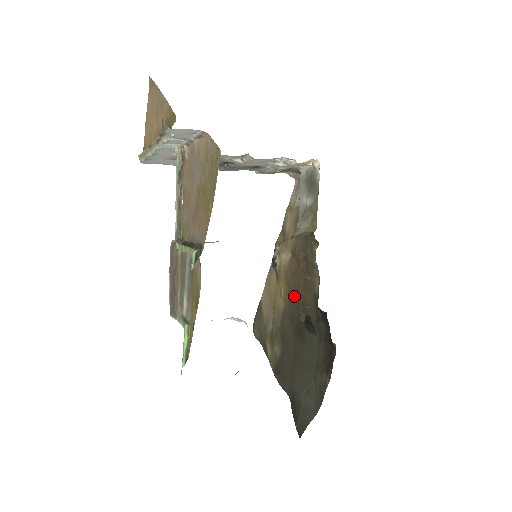
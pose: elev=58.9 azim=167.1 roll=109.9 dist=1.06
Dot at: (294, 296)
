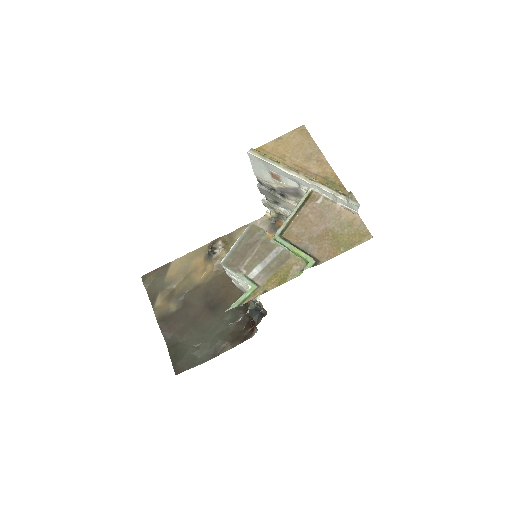
Dot at: (219, 282)
